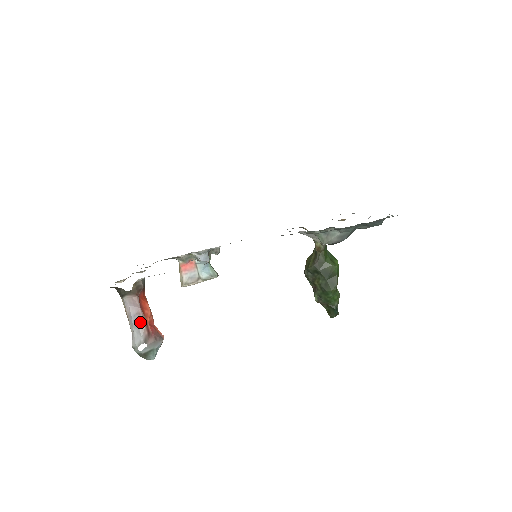
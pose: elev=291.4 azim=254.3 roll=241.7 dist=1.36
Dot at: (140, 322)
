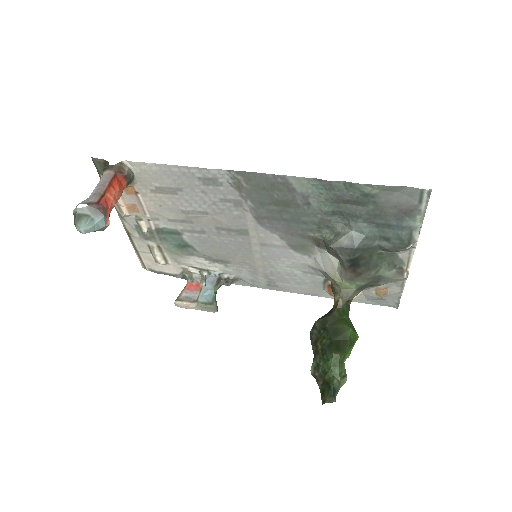
Dot at: (99, 192)
